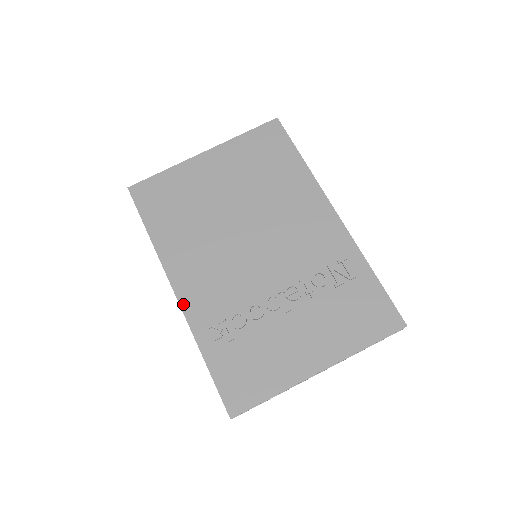
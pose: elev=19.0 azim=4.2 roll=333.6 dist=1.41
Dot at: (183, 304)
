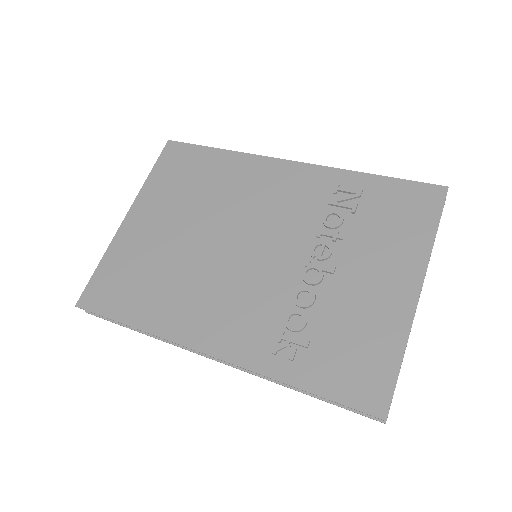
Dot at: (227, 357)
